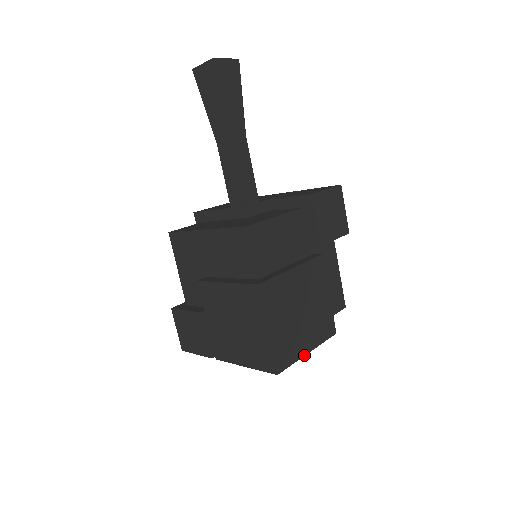
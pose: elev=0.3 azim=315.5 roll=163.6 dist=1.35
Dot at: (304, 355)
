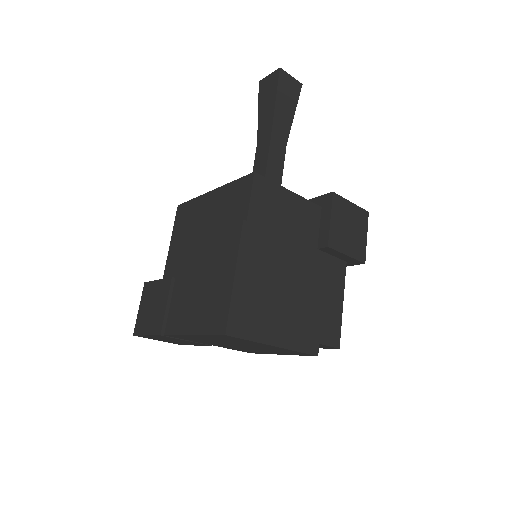
Dot at: (268, 344)
